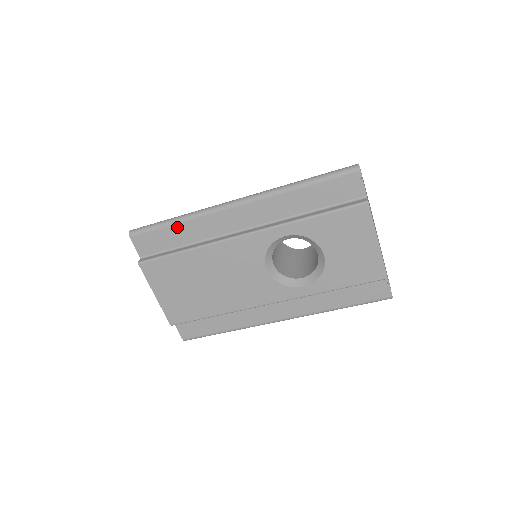
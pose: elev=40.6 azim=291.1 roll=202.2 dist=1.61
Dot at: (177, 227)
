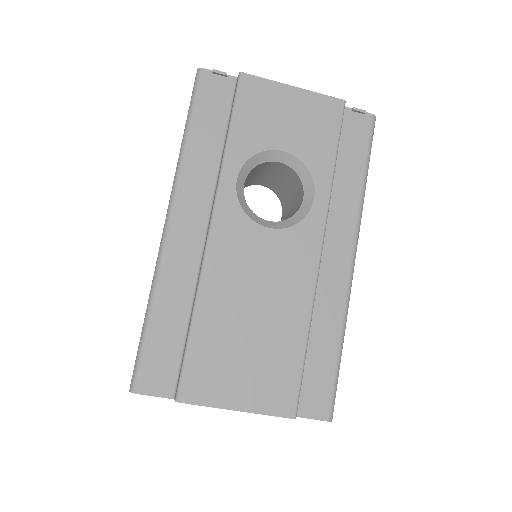
Dot at: (158, 315)
